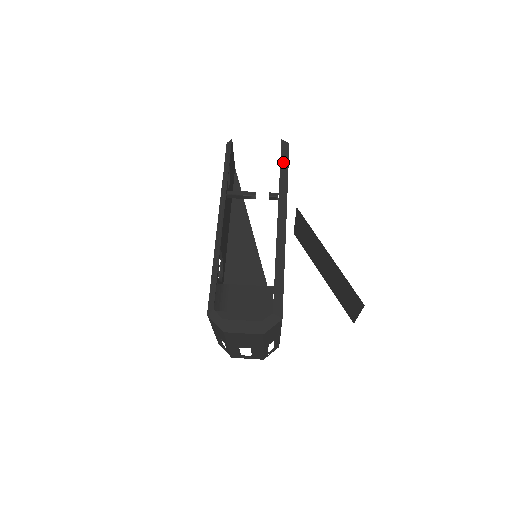
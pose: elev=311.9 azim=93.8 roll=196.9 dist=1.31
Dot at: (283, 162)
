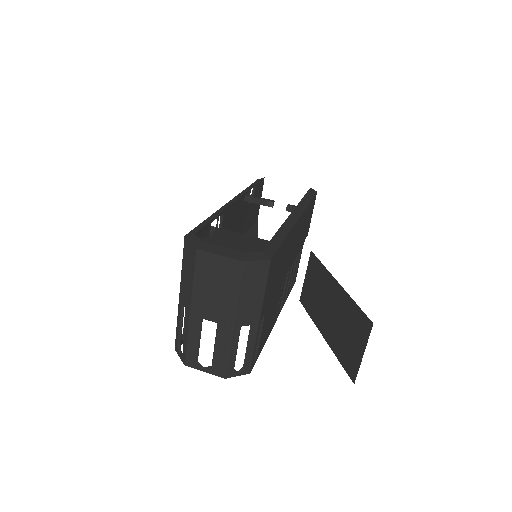
Dot at: (308, 195)
